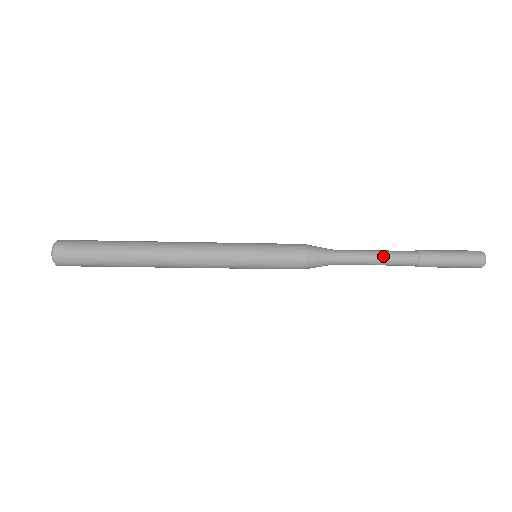
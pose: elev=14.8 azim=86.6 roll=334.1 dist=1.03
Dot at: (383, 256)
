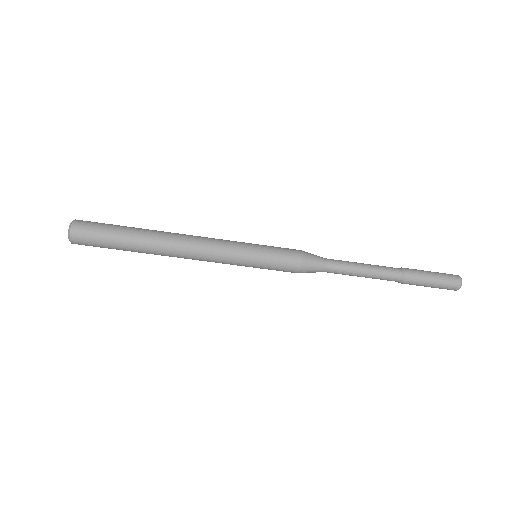
Dot at: (371, 267)
